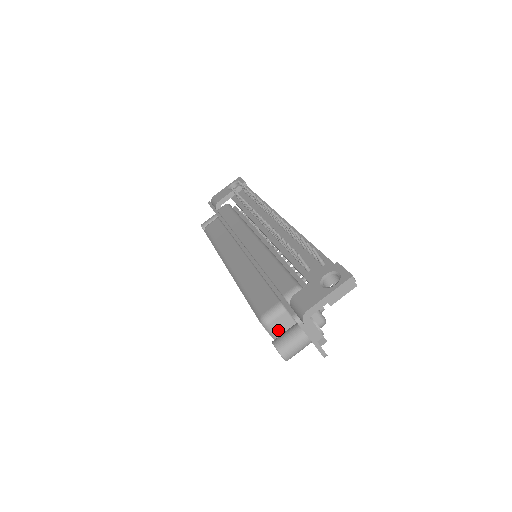
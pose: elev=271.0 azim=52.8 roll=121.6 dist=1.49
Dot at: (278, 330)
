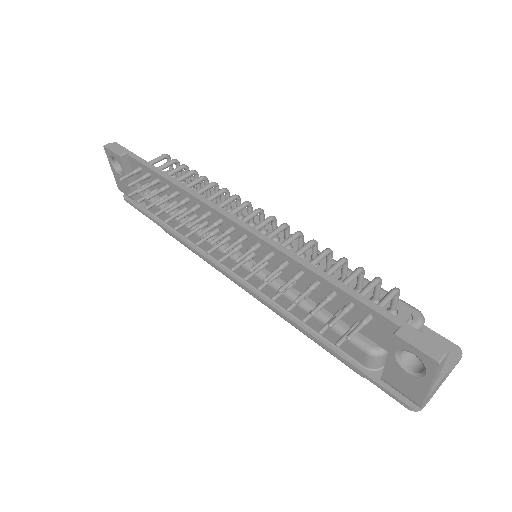
Dot at: occluded
